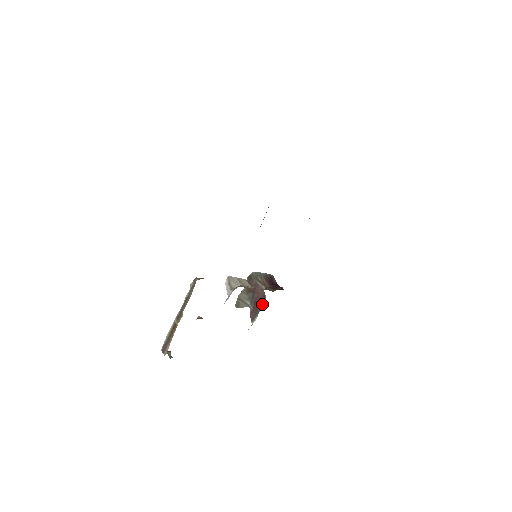
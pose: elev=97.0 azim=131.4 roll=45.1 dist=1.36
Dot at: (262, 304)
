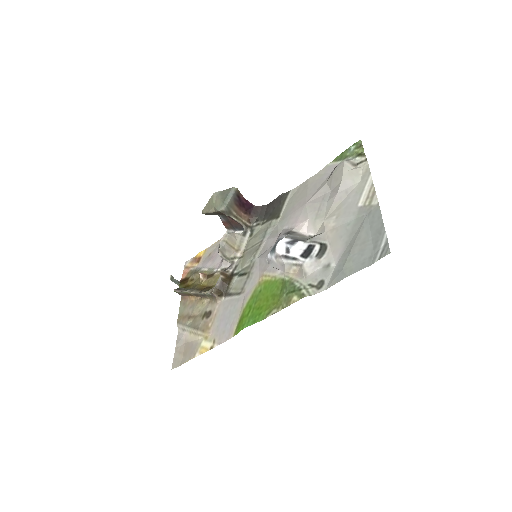
Dot at: (240, 230)
